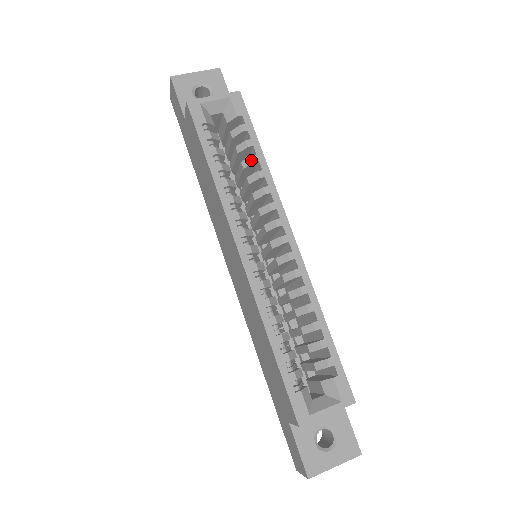
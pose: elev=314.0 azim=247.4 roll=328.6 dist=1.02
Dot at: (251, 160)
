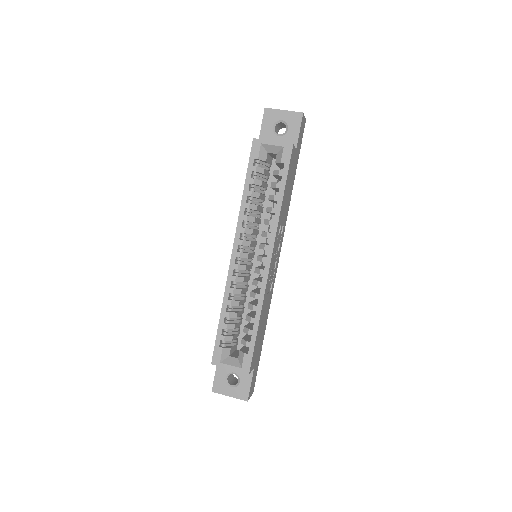
Dot at: (273, 198)
